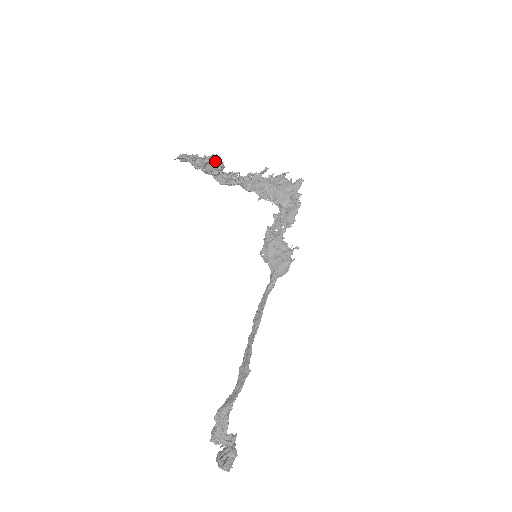
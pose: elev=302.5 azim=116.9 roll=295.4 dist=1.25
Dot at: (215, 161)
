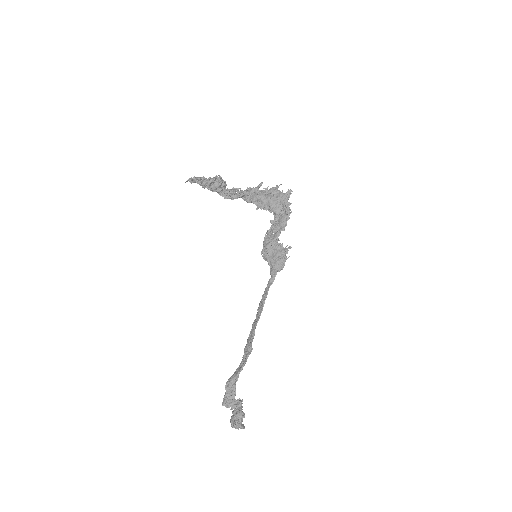
Dot at: (218, 181)
